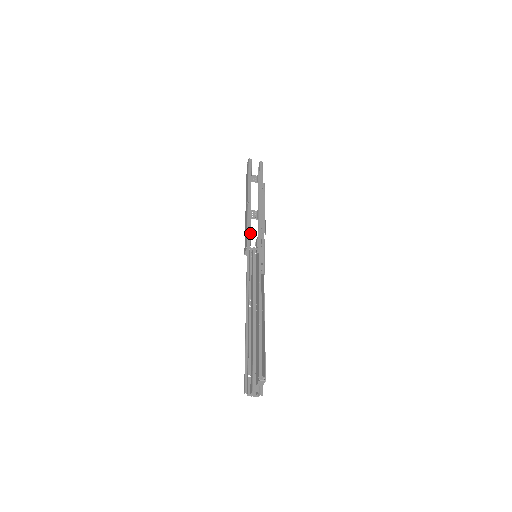
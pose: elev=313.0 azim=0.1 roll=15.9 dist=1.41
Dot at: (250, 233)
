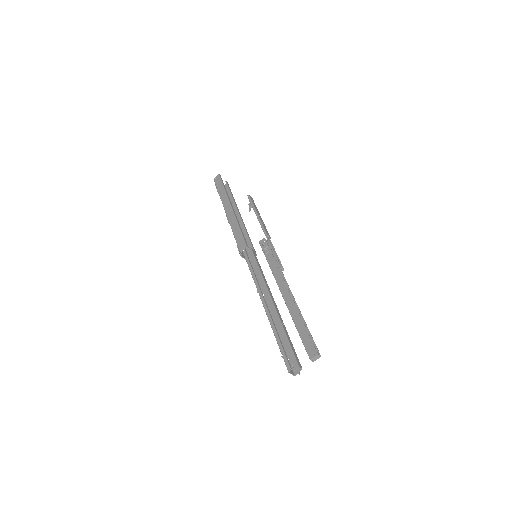
Dot at: occluded
